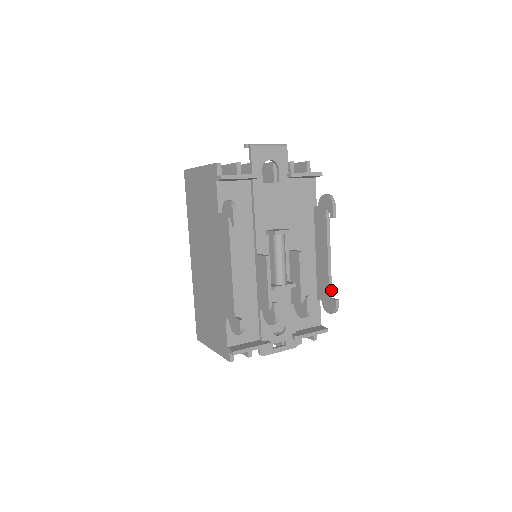
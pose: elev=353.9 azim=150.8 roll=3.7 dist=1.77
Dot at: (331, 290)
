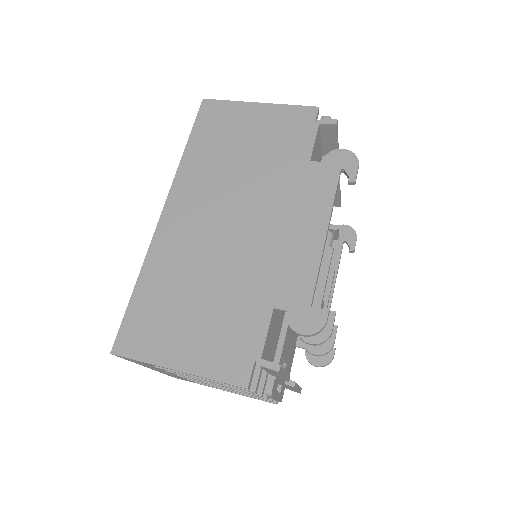
Dot at: occluded
